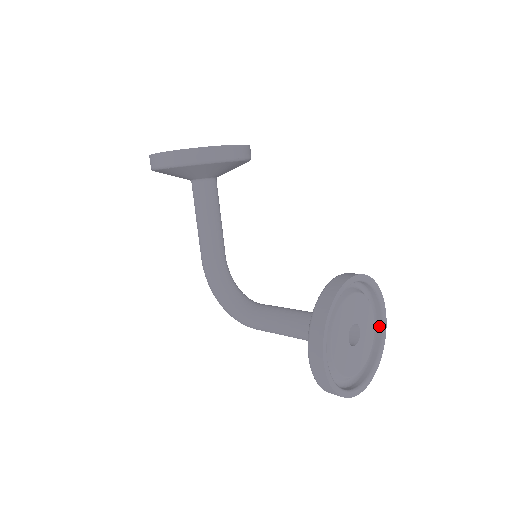
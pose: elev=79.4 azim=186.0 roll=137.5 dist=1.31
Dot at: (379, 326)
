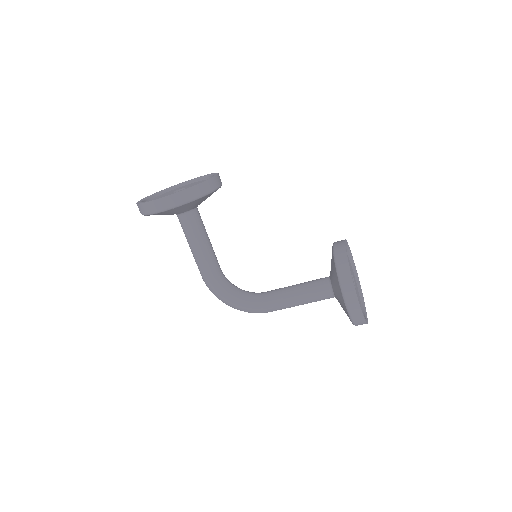
Dot at: (354, 273)
